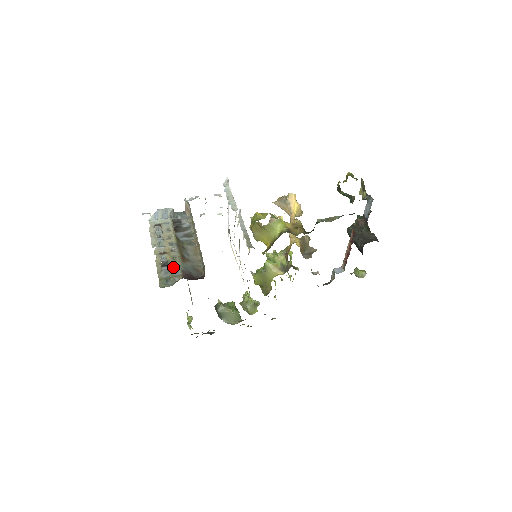
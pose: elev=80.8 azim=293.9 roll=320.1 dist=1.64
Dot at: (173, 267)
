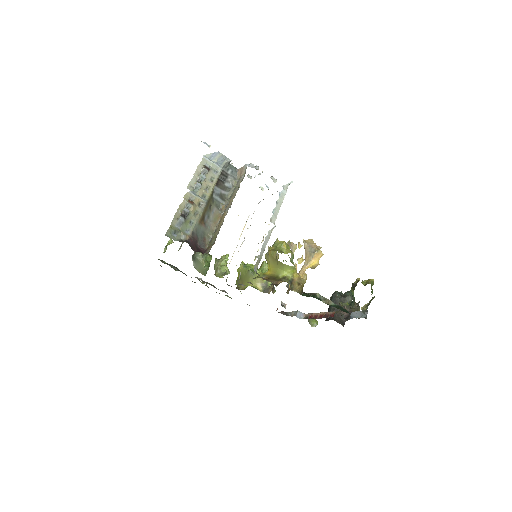
Dot at: (189, 222)
